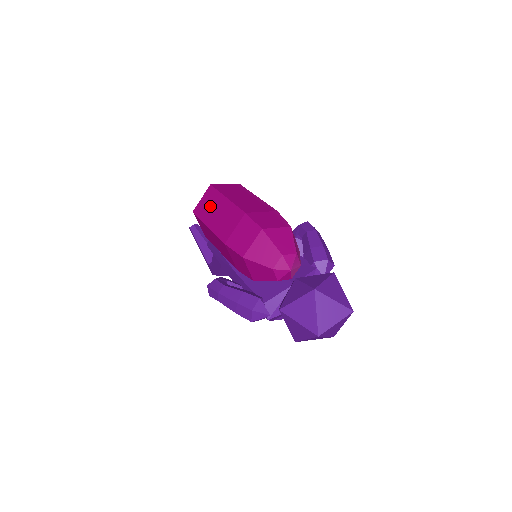
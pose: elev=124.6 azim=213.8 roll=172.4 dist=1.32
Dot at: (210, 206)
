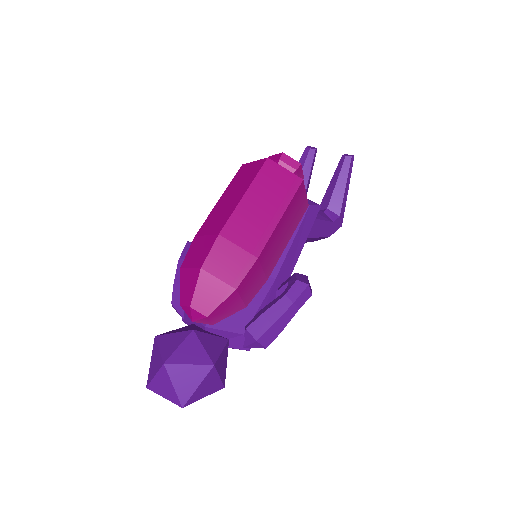
Dot at: (241, 181)
